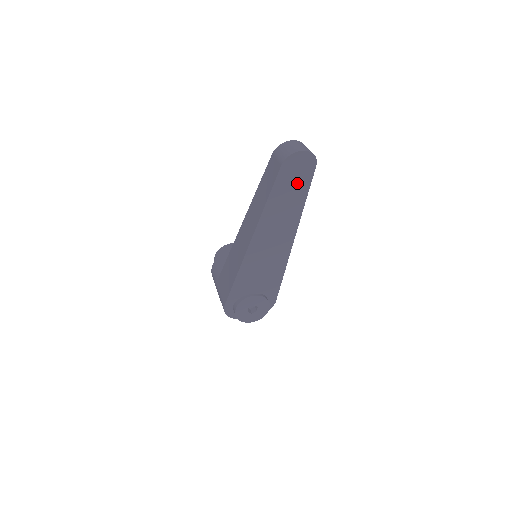
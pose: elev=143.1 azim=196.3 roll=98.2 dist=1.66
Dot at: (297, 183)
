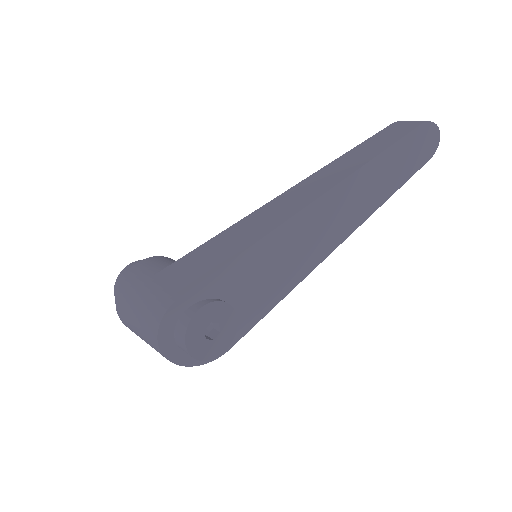
Dot at: (407, 163)
